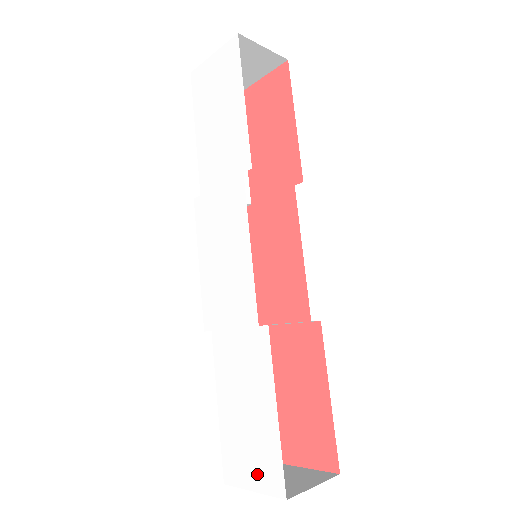
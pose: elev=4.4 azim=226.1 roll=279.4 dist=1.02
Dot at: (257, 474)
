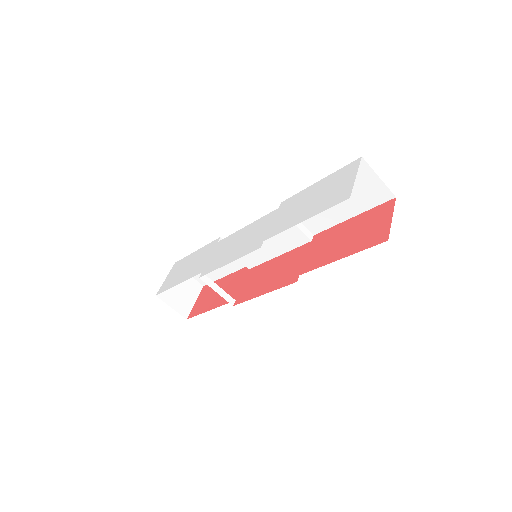
Dot at: (347, 178)
